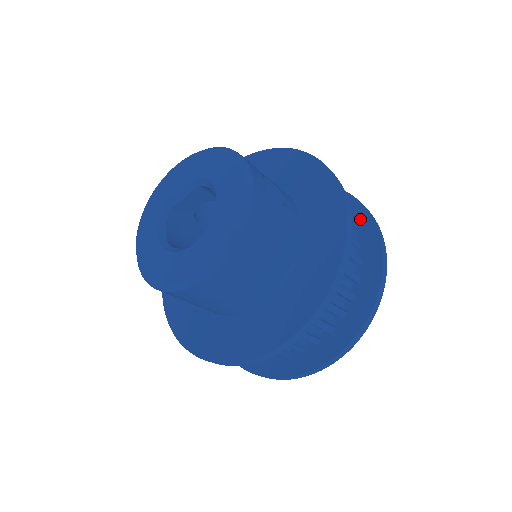
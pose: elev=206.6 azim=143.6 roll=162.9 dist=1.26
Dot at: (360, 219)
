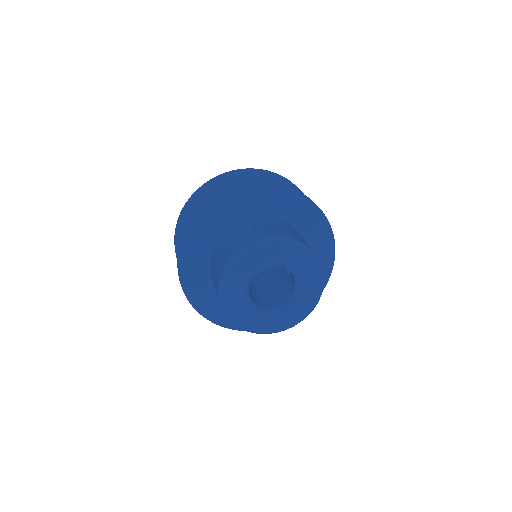
Dot at: occluded
